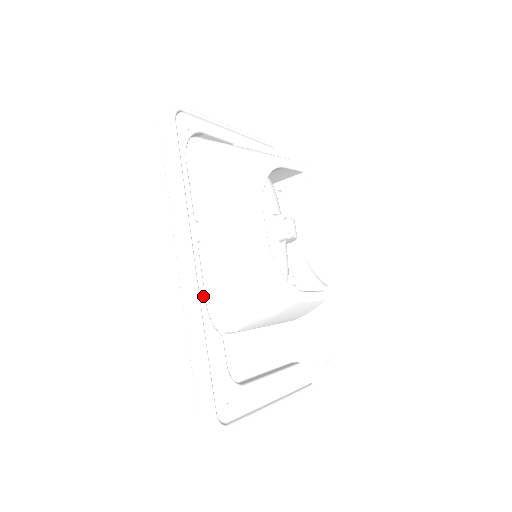
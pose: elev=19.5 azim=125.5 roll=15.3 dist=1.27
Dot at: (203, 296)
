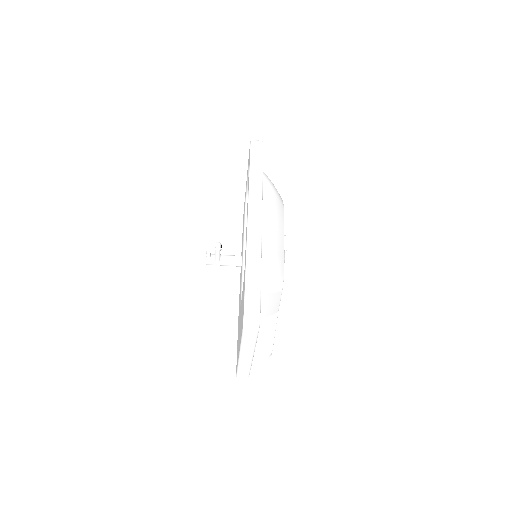
Dot at: occluded
